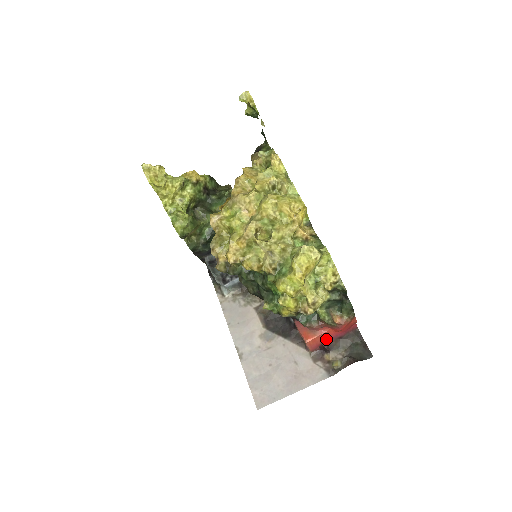
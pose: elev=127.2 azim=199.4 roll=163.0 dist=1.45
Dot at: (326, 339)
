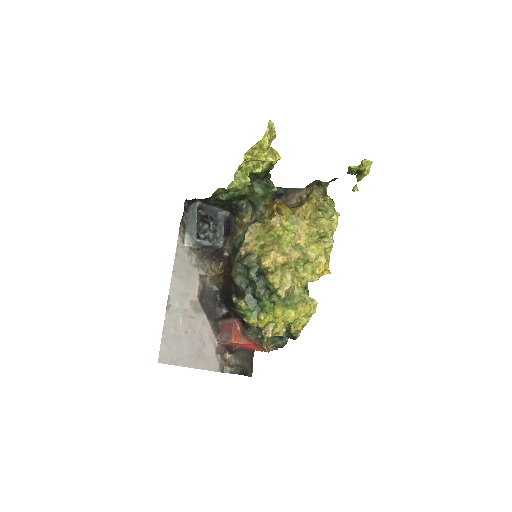
Dot at: (239, 345)
